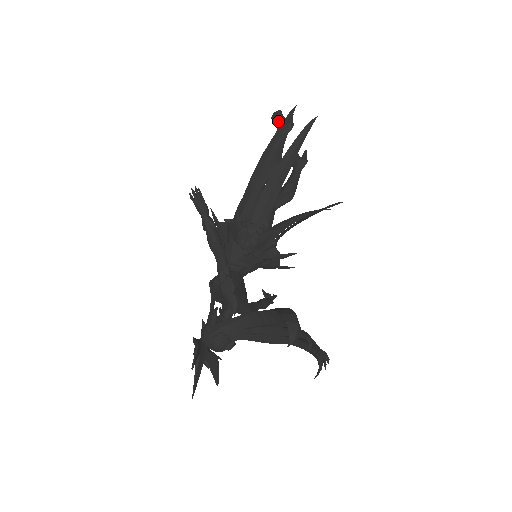
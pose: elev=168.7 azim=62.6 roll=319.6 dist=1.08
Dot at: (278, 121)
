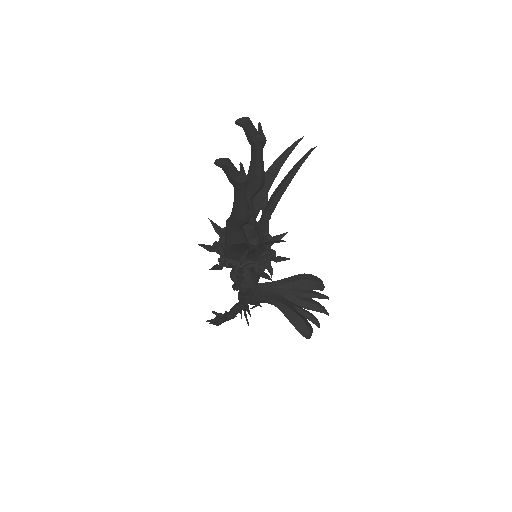
Dot at: (228, 177)
